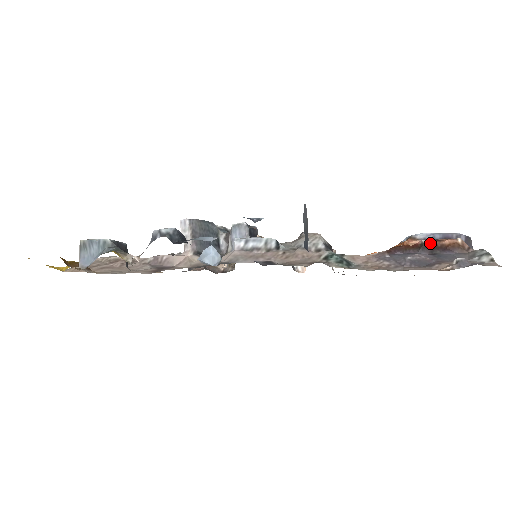
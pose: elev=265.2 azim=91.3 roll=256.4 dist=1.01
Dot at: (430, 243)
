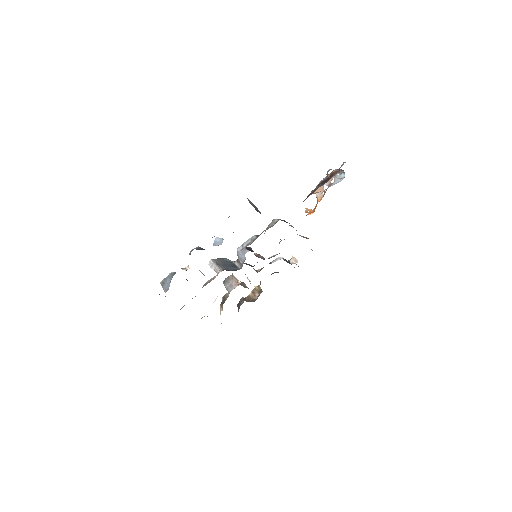
Dot at: (322, 182)
